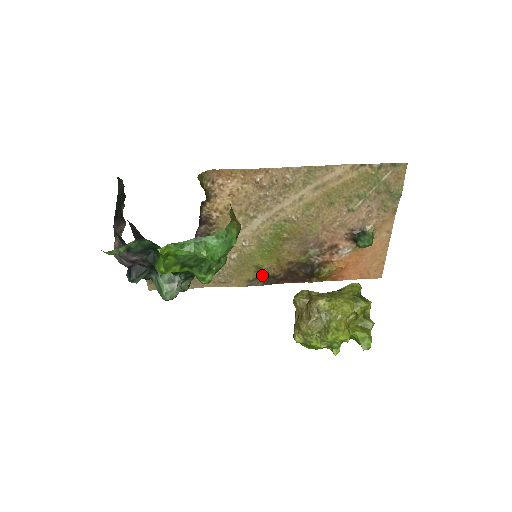
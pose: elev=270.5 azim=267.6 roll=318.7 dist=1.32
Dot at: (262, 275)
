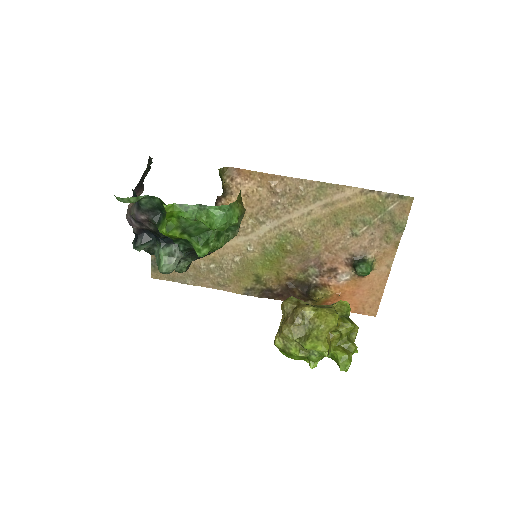
Dot at: (260, 286)
